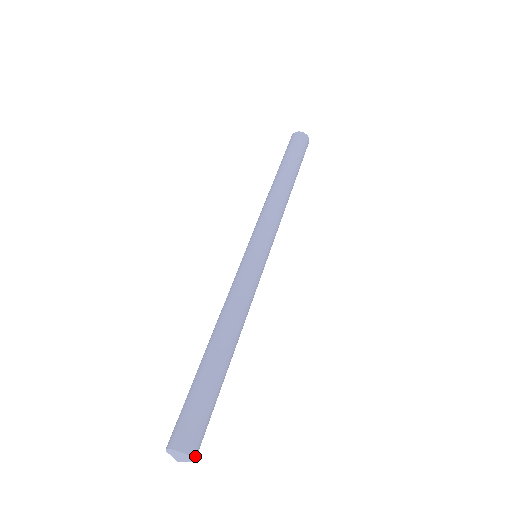
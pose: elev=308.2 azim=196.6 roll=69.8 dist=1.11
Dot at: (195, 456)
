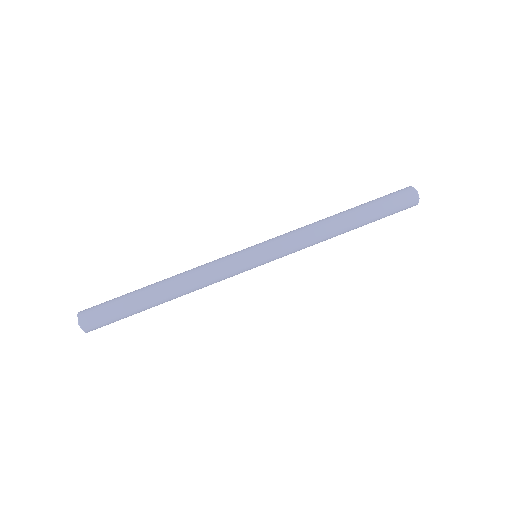
Dot at: (89, 331)
